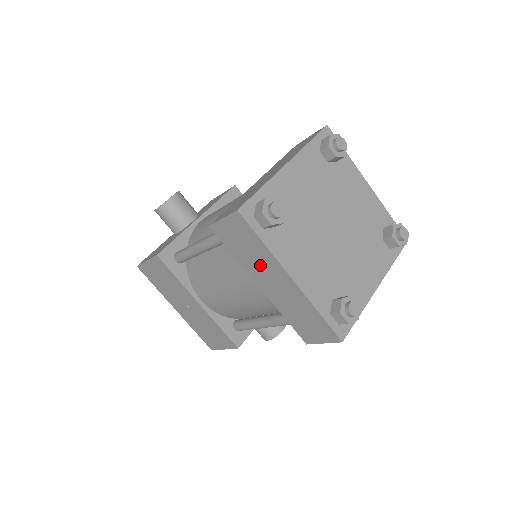
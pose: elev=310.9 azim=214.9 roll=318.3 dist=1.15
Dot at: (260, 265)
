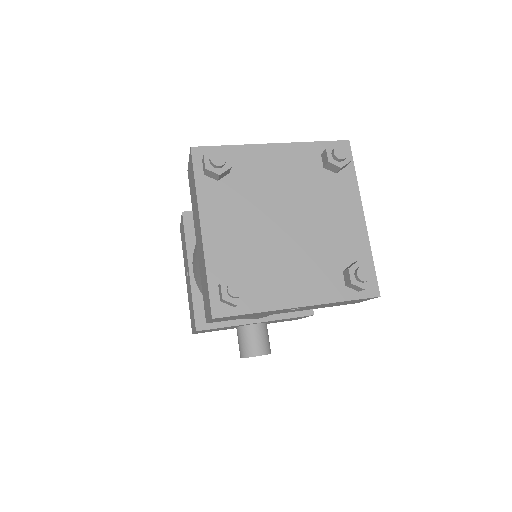
Dot at: (196, 214)
